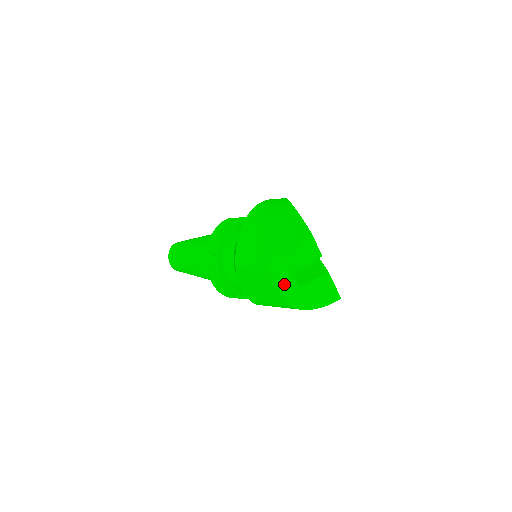
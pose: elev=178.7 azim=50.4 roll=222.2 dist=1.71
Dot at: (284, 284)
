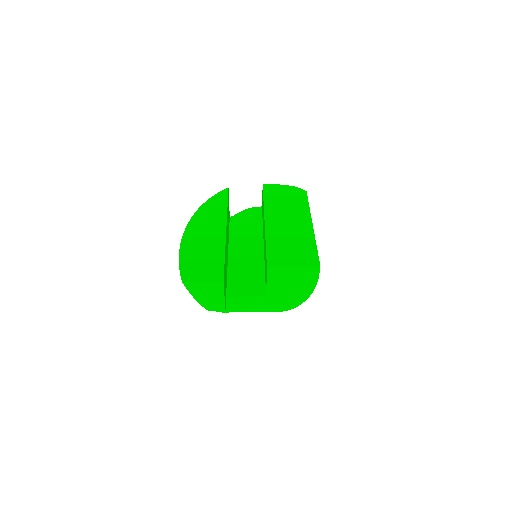
Dot at: (250, 307)
